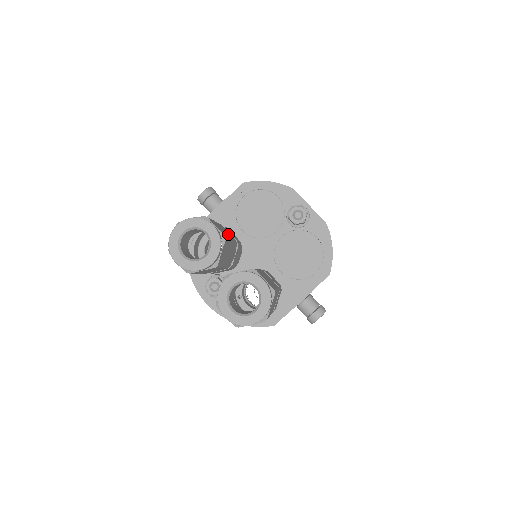
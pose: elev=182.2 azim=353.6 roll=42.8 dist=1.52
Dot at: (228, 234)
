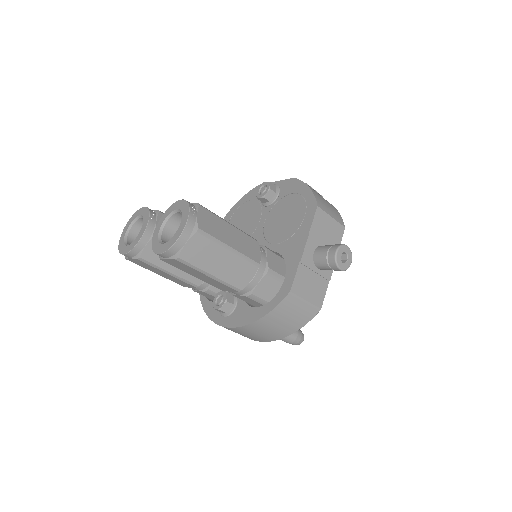
Dot at: occluded
